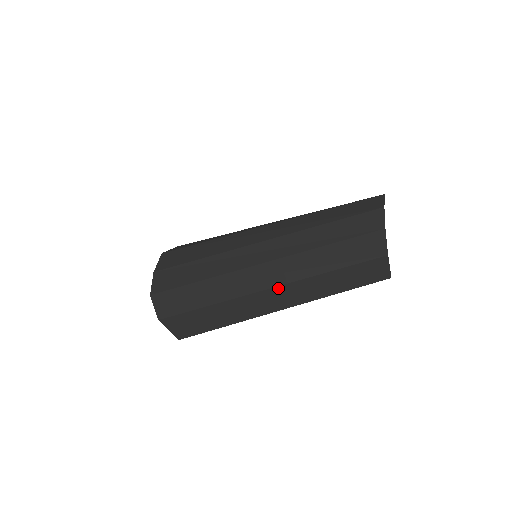
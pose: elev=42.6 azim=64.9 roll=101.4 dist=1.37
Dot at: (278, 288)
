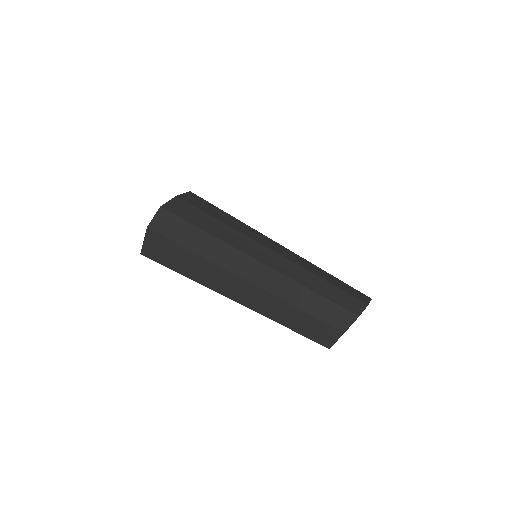
Dot at: (256, 287)
